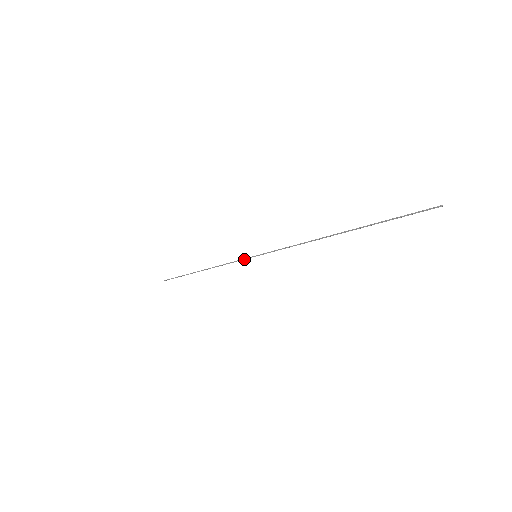
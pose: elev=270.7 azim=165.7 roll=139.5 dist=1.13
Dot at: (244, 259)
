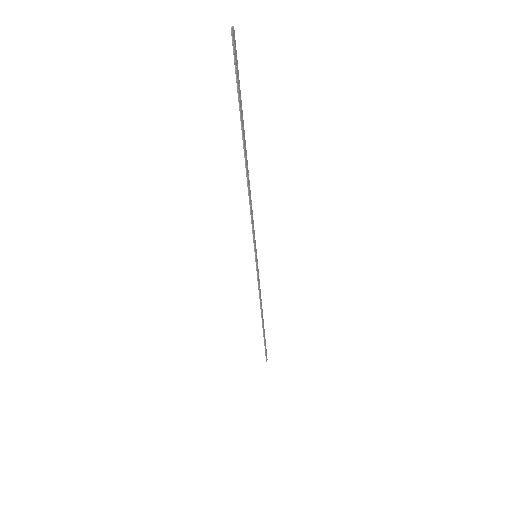
Dot at: (256, 270)
